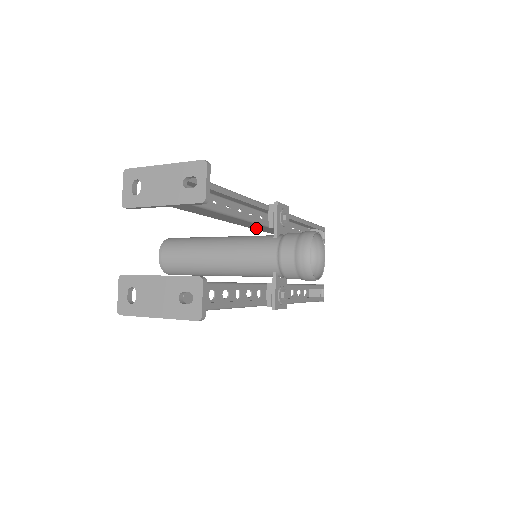
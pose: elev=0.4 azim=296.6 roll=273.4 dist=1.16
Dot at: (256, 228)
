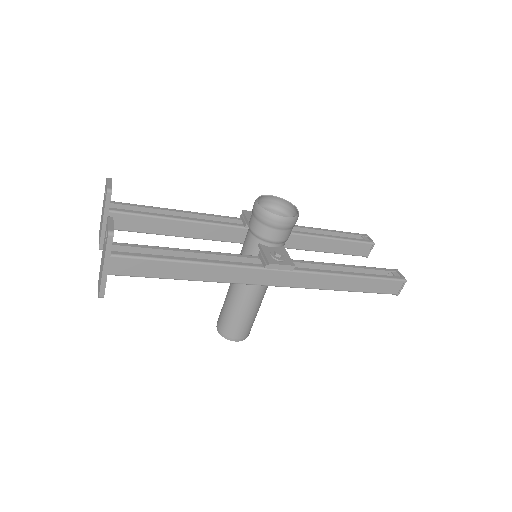
Dot at: occluded
